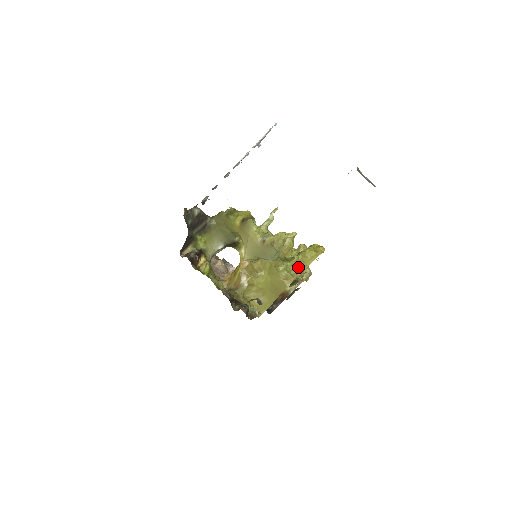
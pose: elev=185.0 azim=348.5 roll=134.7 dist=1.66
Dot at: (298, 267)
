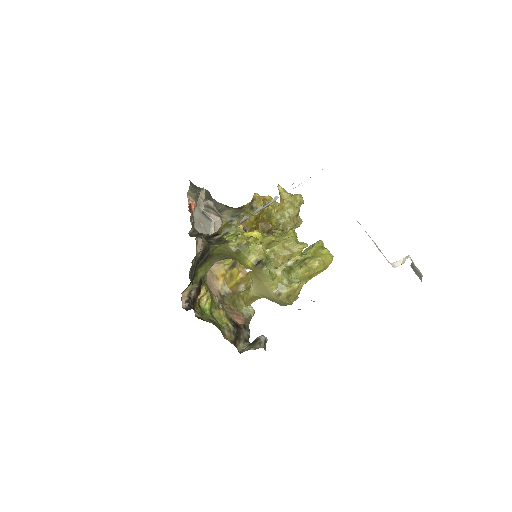
Dot at: occluded
